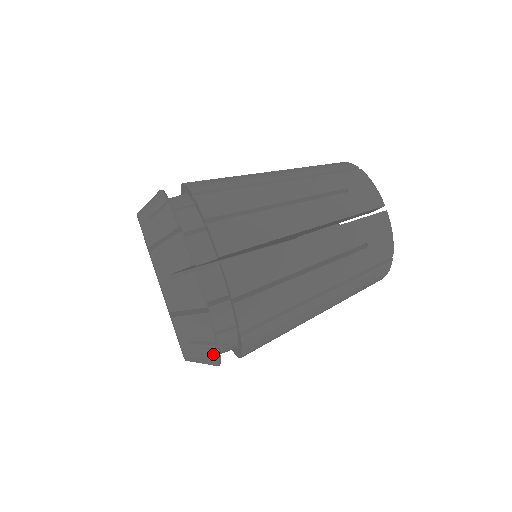
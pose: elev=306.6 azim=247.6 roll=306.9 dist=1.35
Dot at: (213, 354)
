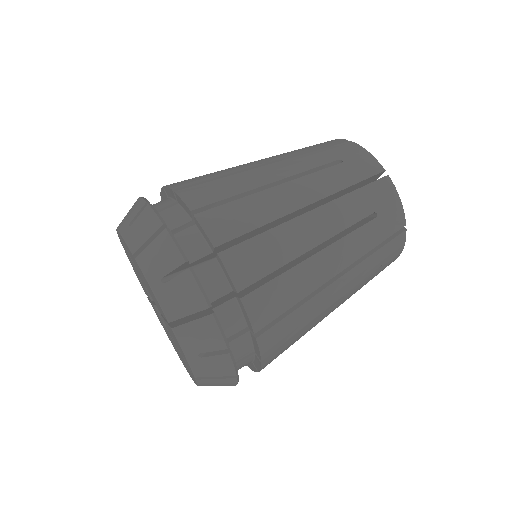
Dot at: occluded
